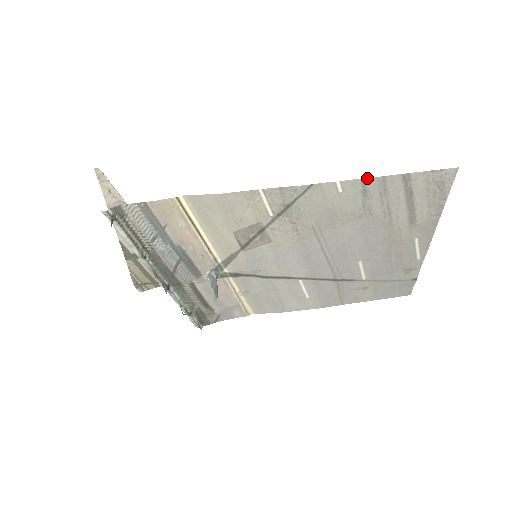
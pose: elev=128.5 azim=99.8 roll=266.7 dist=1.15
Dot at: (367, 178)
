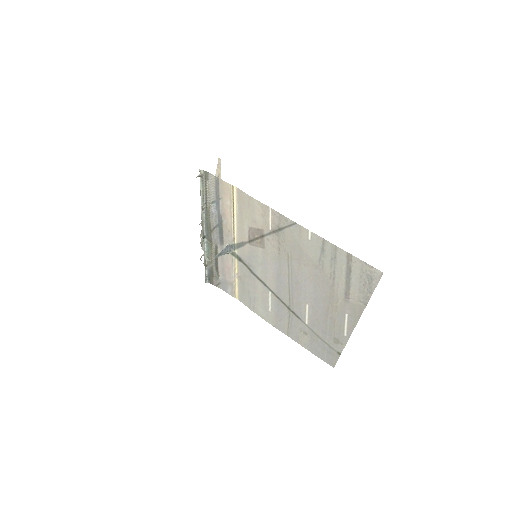
Dot at: occluded
